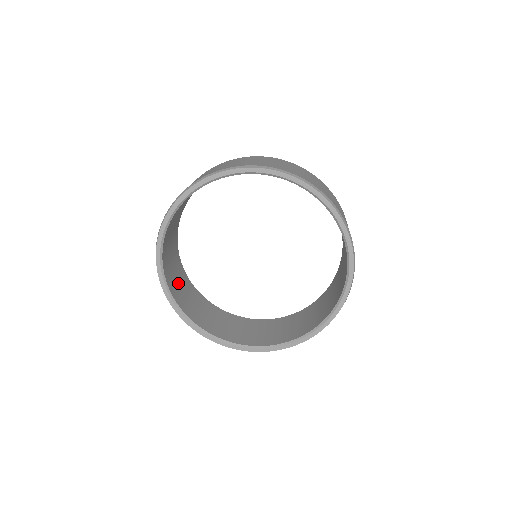
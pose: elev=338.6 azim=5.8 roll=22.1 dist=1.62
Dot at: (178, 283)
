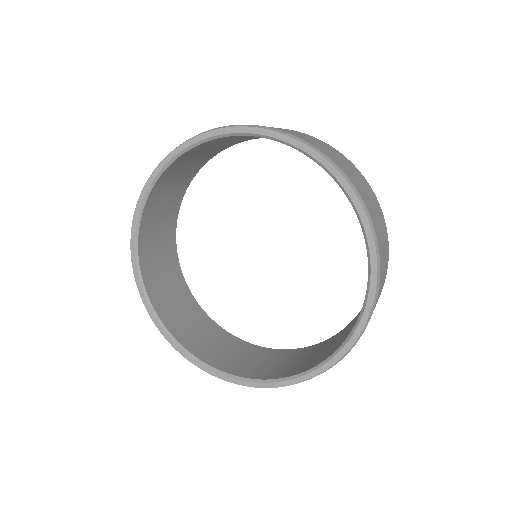
Dot at: (157, 245)
